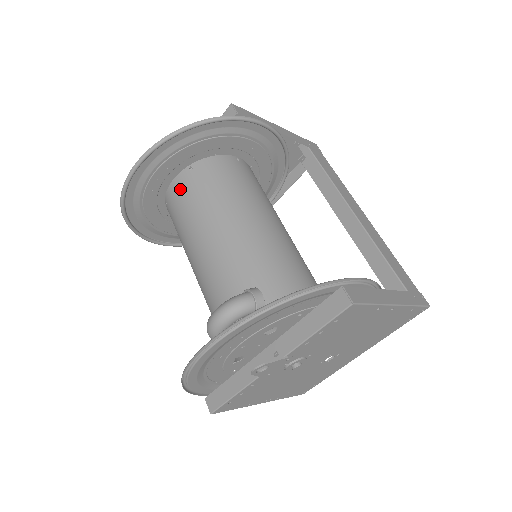
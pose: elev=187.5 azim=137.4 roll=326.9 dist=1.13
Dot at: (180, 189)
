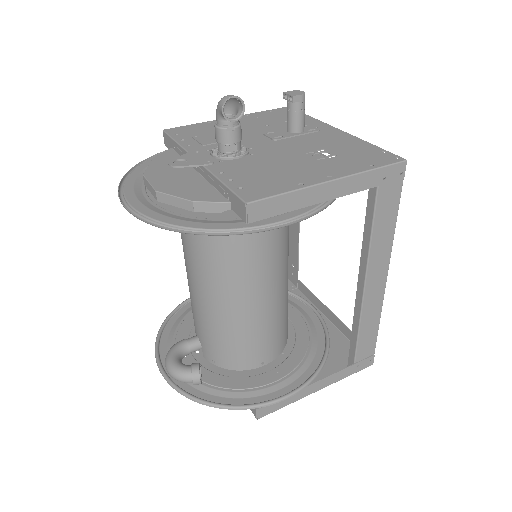
Dot at: occluded
